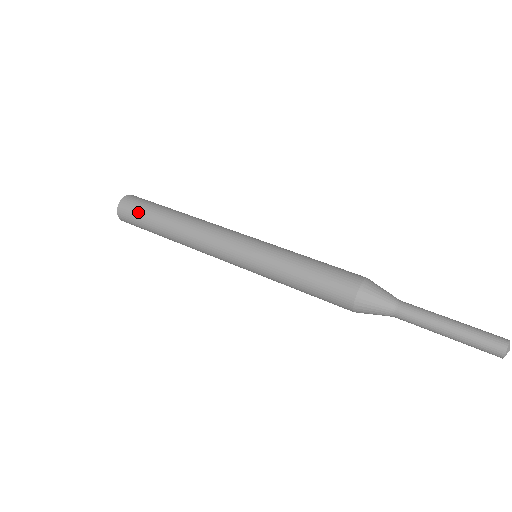
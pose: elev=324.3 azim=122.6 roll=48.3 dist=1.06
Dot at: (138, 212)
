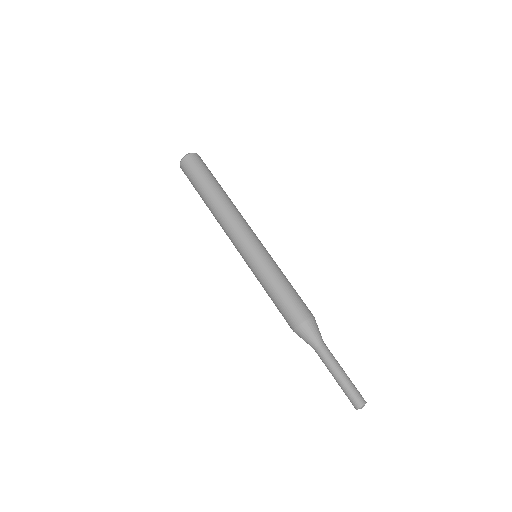
Dot at: (195, 173)
